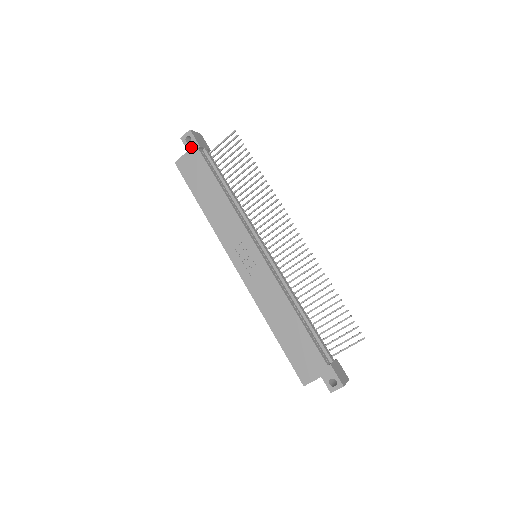
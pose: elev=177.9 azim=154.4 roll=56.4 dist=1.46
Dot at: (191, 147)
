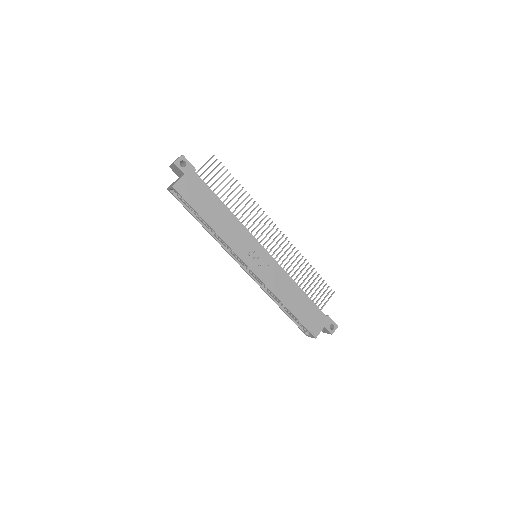
Dot at: (187, 171)
